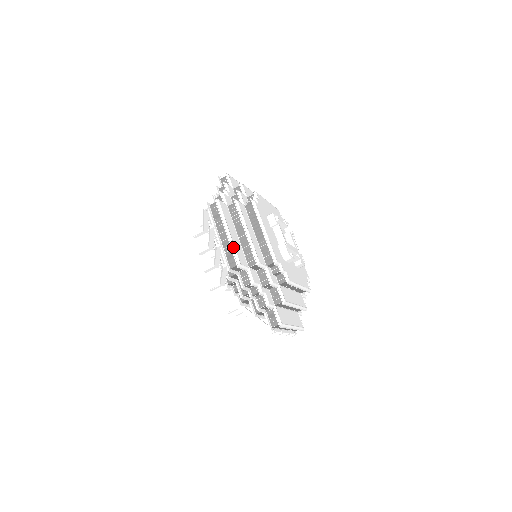
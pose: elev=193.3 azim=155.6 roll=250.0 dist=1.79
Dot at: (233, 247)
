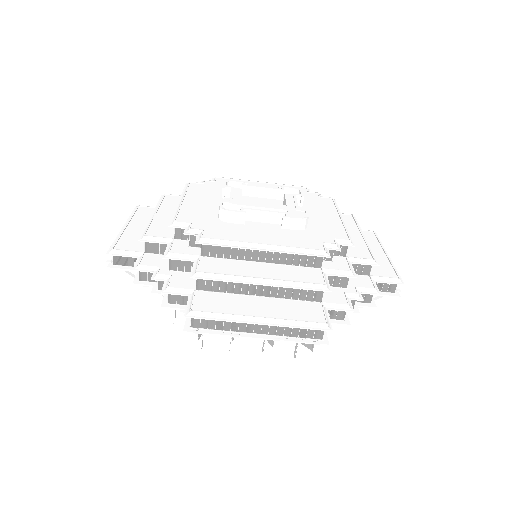
Dot at: (119, 238)
